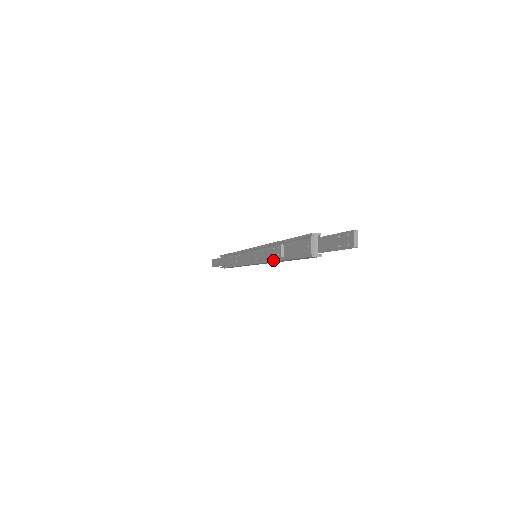
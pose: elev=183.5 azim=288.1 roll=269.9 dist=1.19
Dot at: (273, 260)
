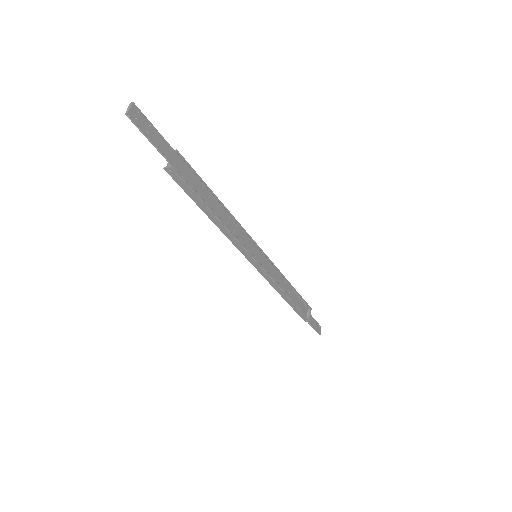
Dot at: (219, 228)
